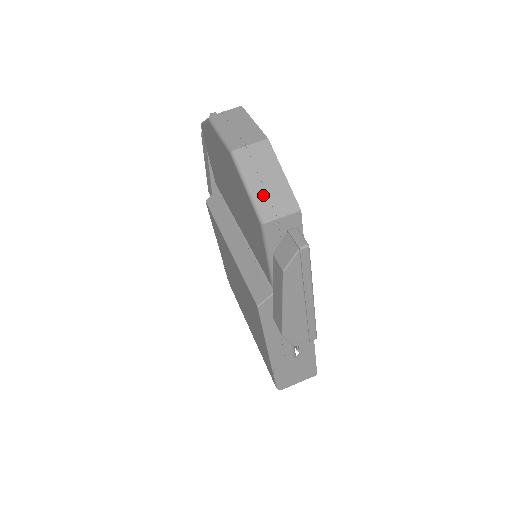
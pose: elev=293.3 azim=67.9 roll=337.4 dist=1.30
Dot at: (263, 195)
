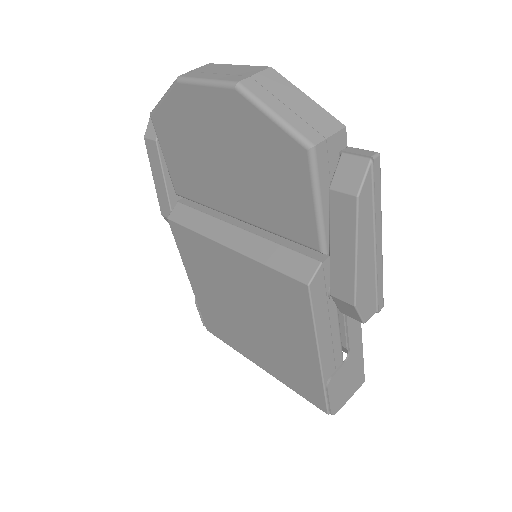
Dot at: (296, 119)
